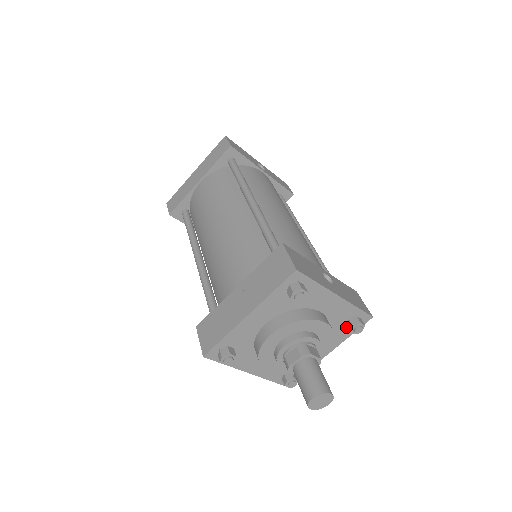
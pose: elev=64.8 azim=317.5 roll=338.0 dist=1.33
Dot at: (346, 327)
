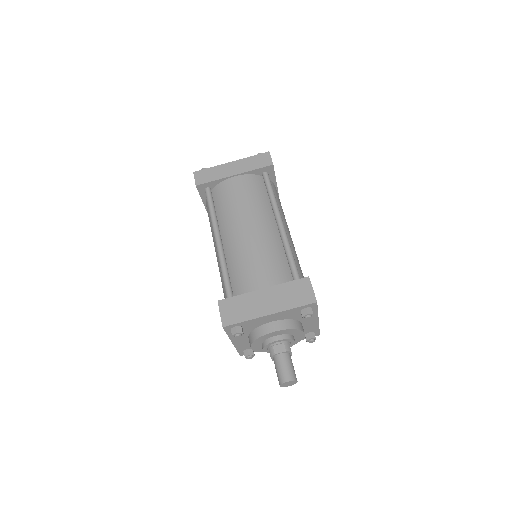
Dot at: occluded
